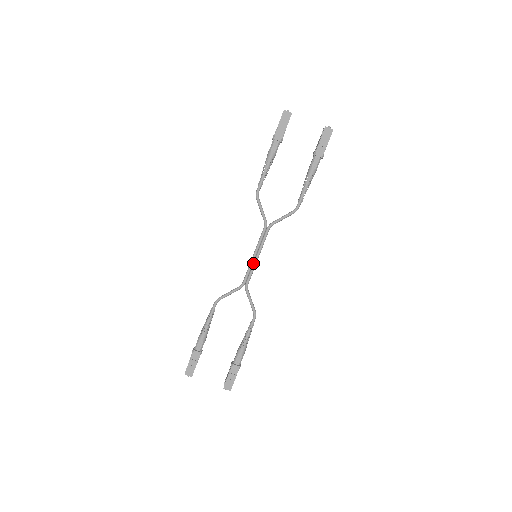
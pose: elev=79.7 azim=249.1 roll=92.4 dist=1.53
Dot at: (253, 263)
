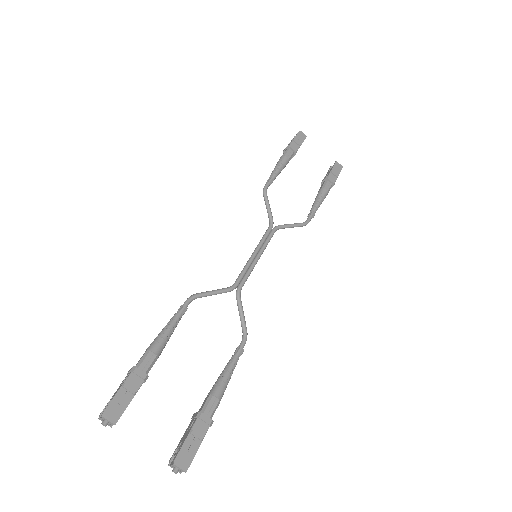
Dot at: (252, 263)
